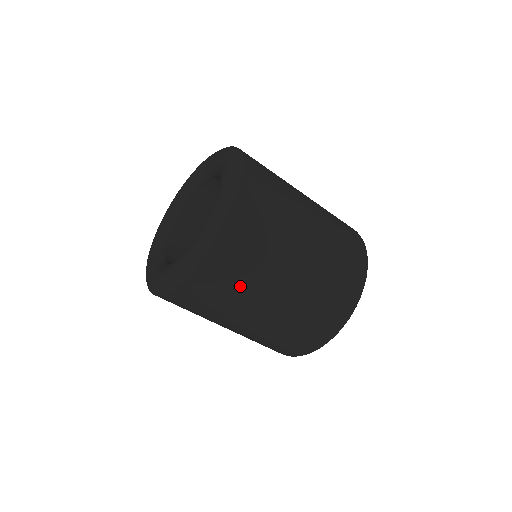
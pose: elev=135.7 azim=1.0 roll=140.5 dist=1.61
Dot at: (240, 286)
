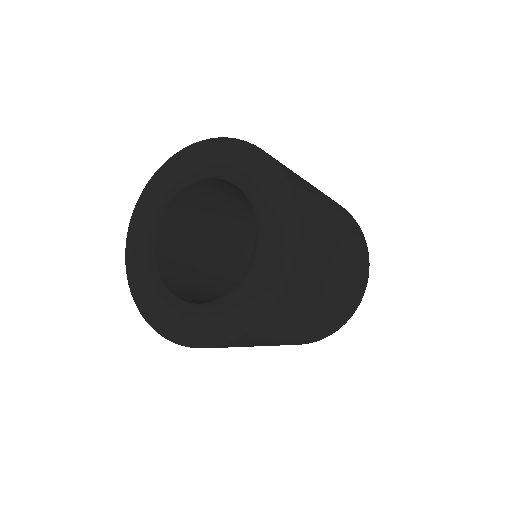
Dot at: (254, 344)
